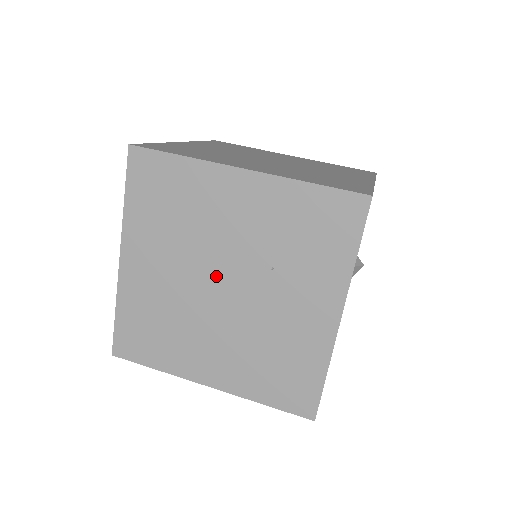
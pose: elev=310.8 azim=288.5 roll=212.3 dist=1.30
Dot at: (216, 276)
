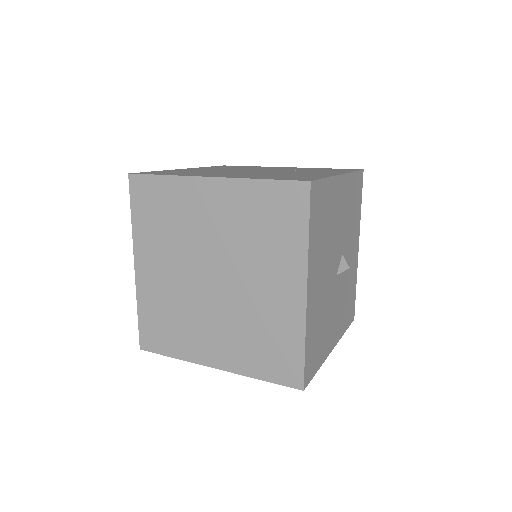
Dot at: occluded
